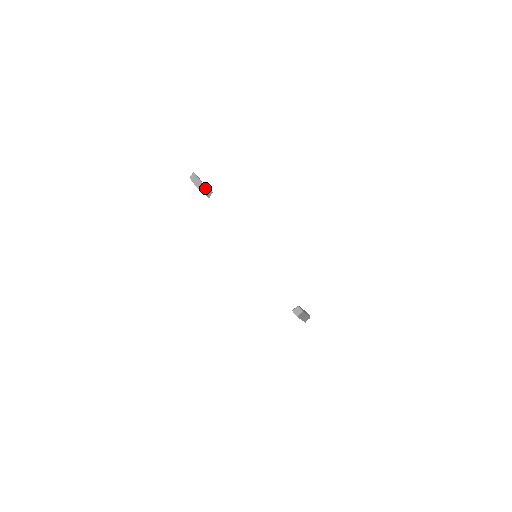
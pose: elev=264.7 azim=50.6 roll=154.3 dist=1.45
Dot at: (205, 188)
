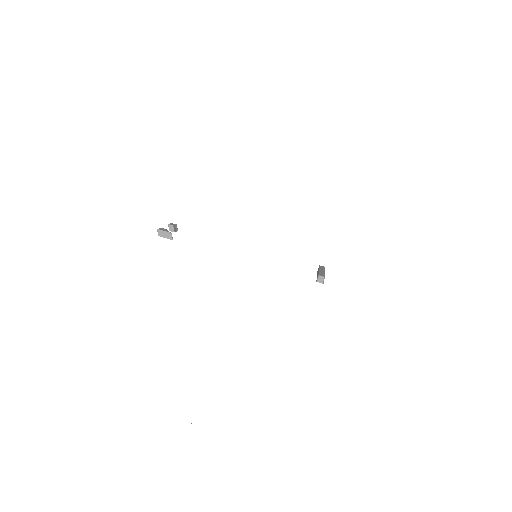
Dot at: (170, 227)
